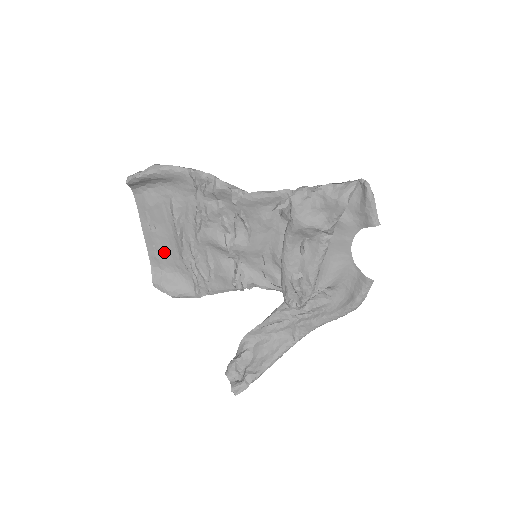
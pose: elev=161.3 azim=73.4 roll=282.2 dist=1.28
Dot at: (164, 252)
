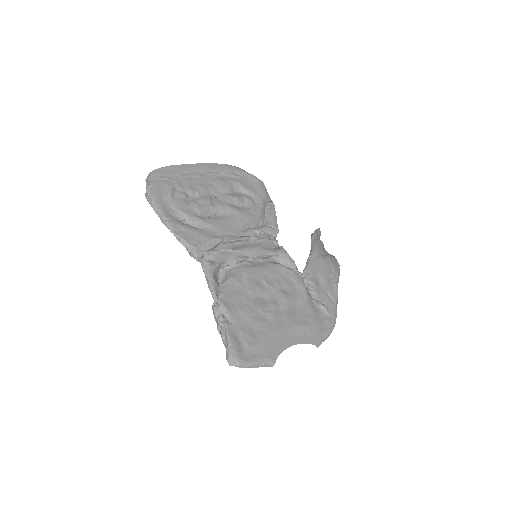
Dot at: (224, 179)
